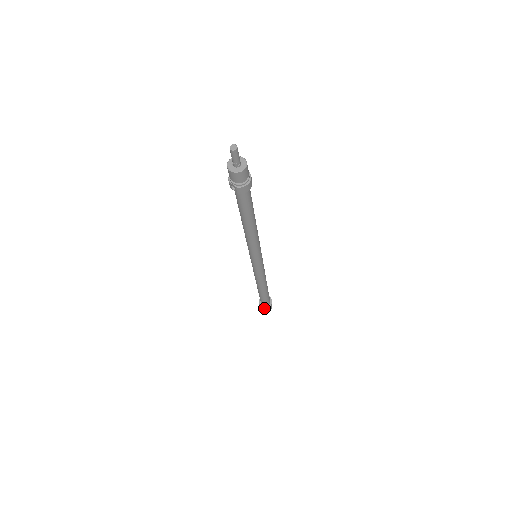
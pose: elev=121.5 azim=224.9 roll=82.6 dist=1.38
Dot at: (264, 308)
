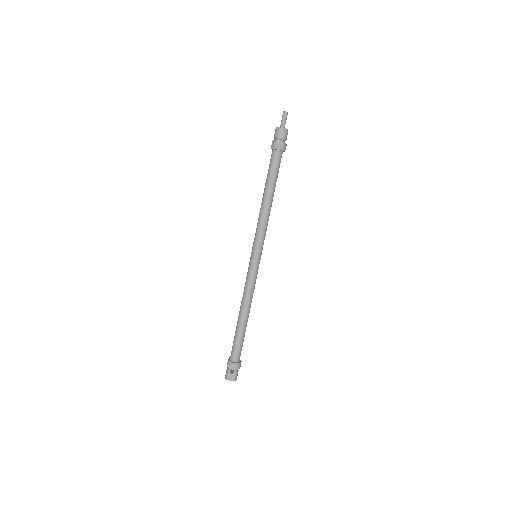
Dot at: (228, 361)
